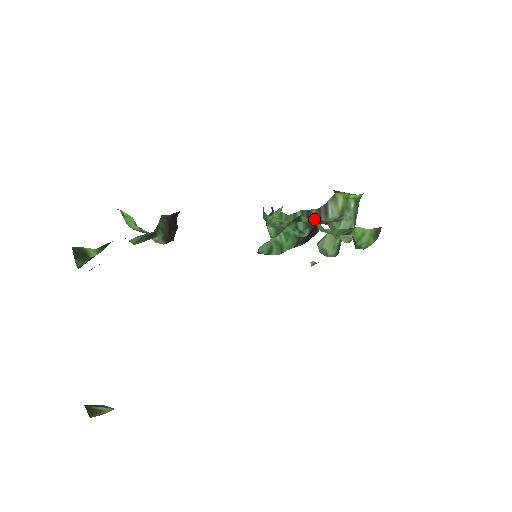
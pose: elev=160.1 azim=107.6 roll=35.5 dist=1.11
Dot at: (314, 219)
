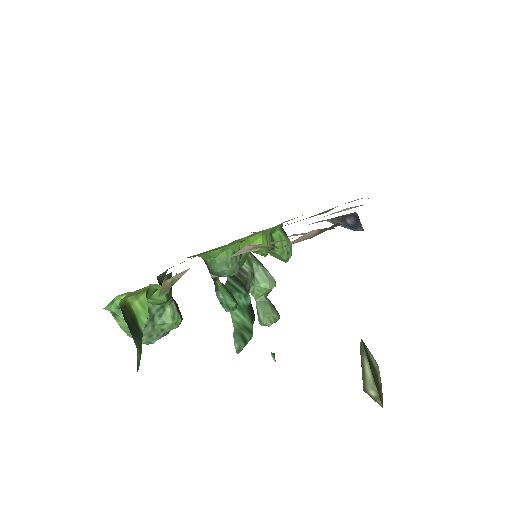
Dot at: (248, 238)
